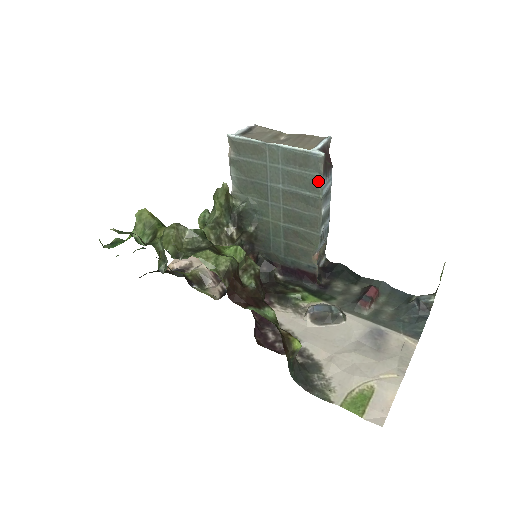
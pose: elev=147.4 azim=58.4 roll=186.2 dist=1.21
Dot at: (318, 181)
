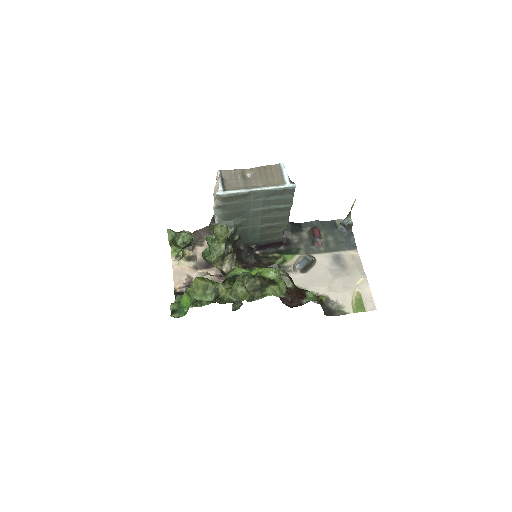
Dot at: (291, 199)
